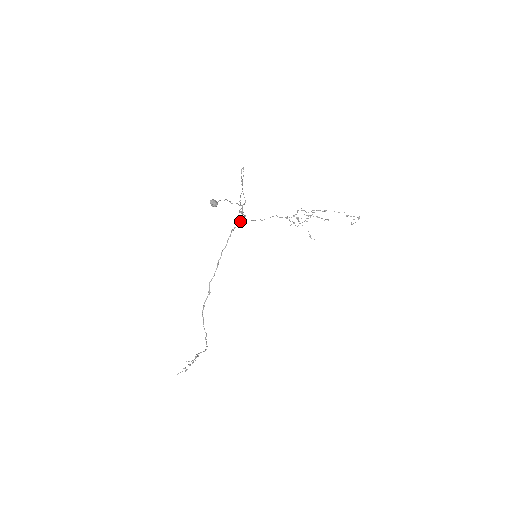
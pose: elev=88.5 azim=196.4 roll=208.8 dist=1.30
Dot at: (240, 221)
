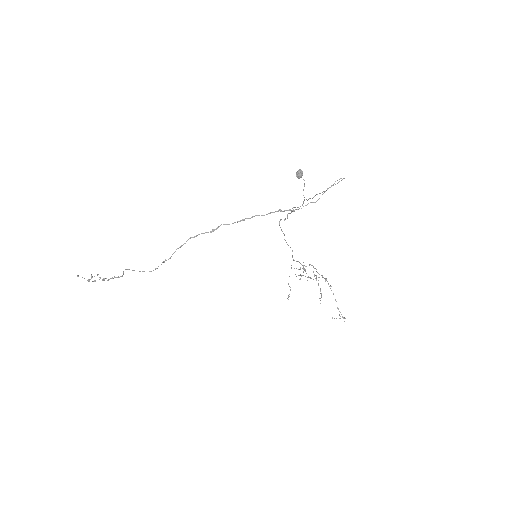
Dot at: (294, 211)
